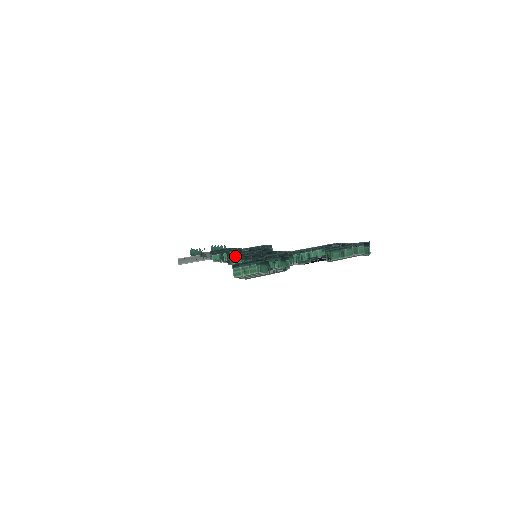
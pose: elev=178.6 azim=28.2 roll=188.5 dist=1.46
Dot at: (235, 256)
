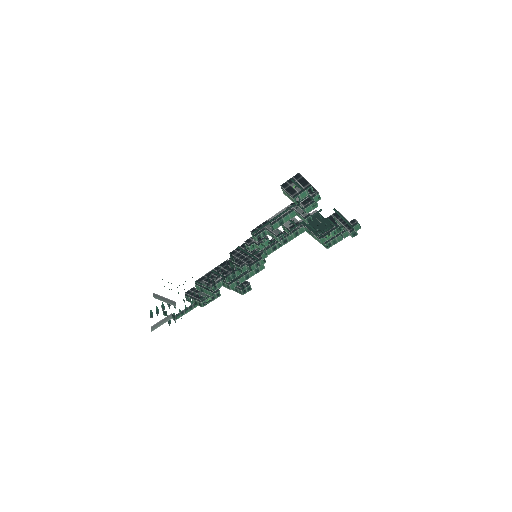
Dot at: (251, 232)
